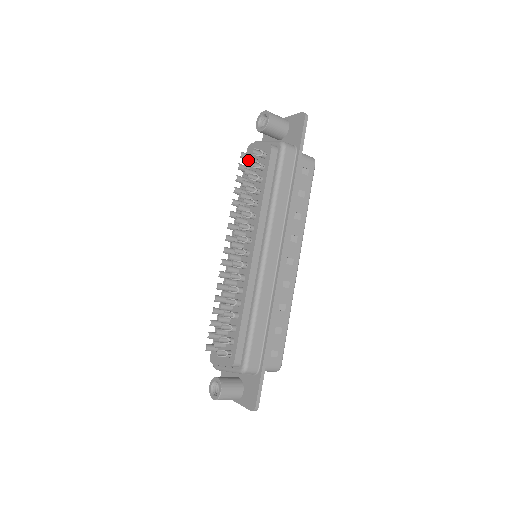
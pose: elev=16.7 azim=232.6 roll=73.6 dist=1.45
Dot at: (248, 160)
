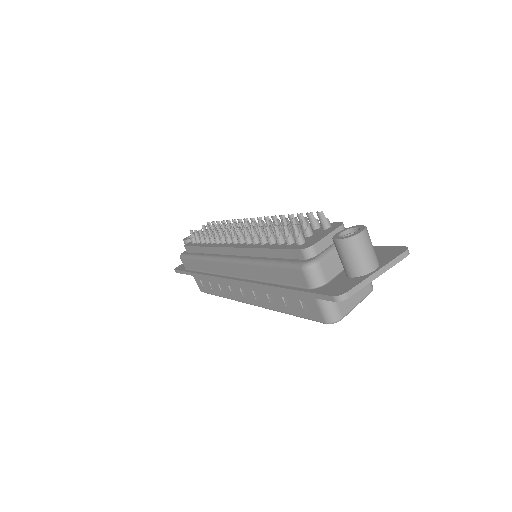
Dot at: (205, 226)
